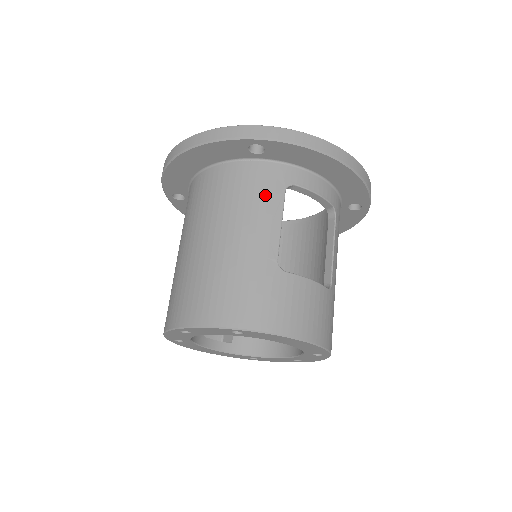
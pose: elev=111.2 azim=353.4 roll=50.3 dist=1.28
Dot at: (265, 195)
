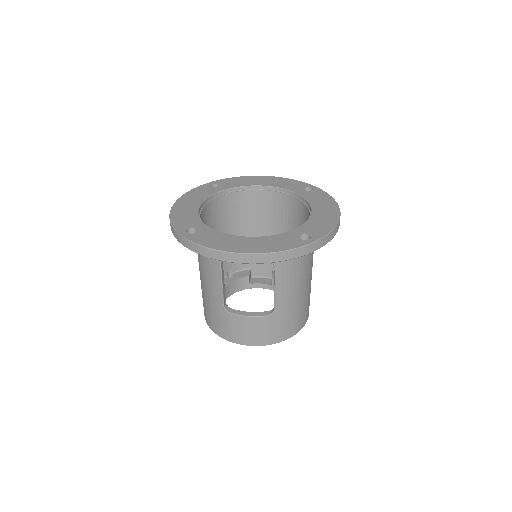
Dot at: (210, 265)
